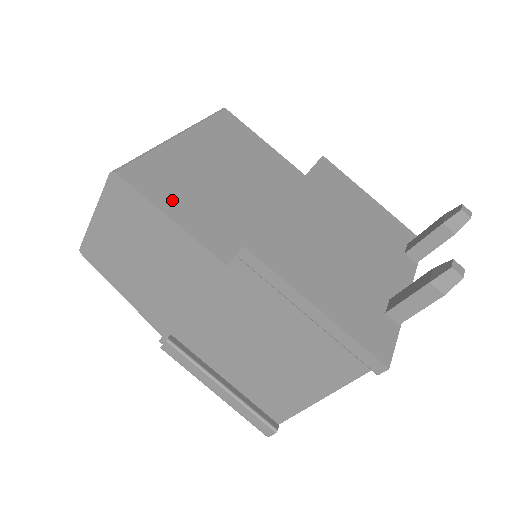
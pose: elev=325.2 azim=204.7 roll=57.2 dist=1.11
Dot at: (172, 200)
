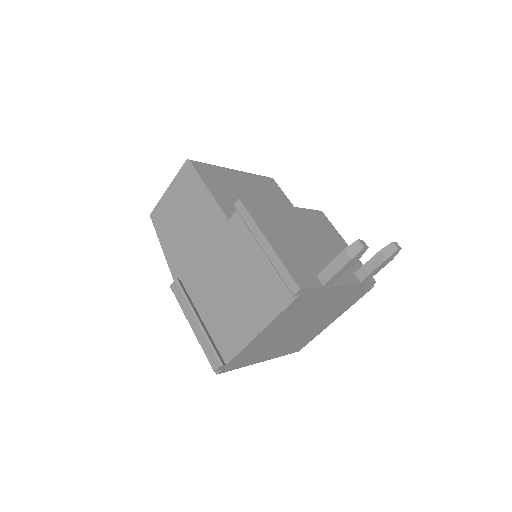
Dot at: (214, 184)
